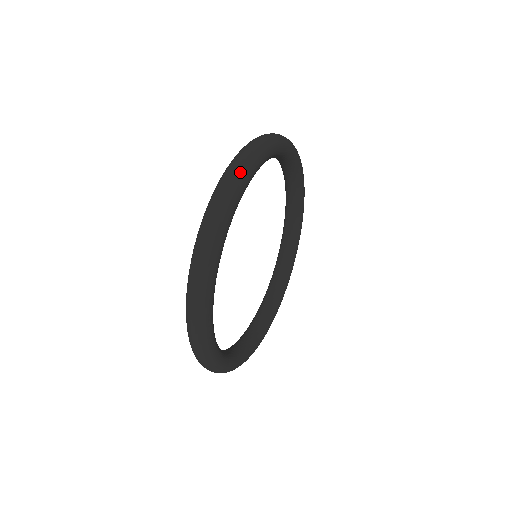
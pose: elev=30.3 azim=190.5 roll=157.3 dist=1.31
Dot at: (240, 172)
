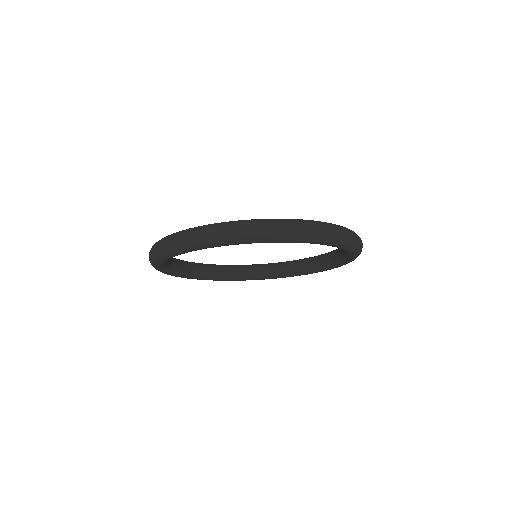
Dot at: (153, 256)
